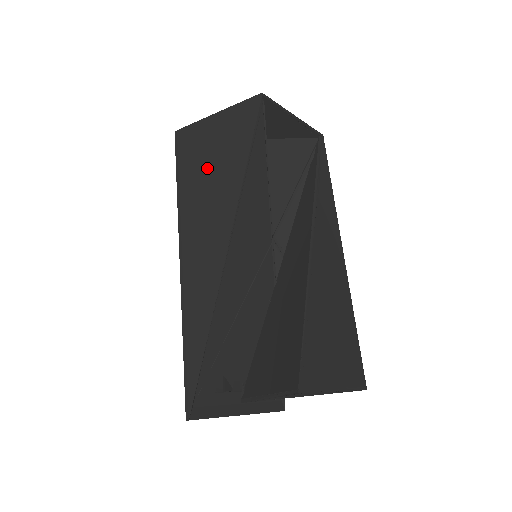
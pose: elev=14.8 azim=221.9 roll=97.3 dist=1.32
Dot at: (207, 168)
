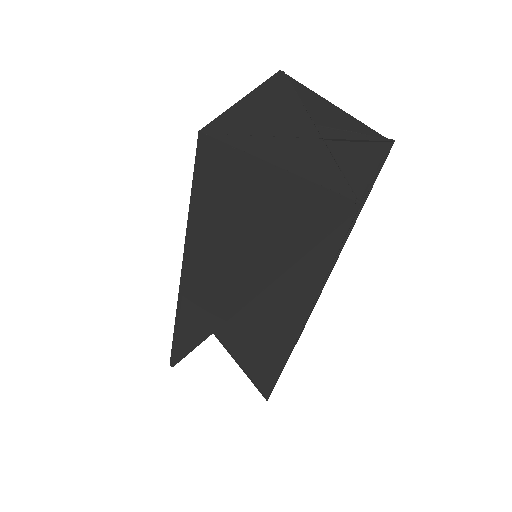
Dot at: (242, 227)
